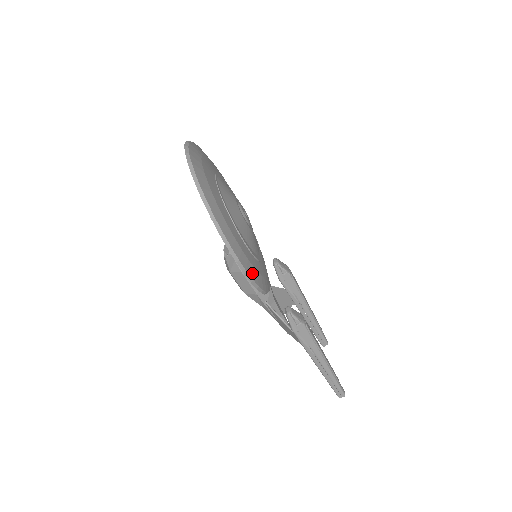
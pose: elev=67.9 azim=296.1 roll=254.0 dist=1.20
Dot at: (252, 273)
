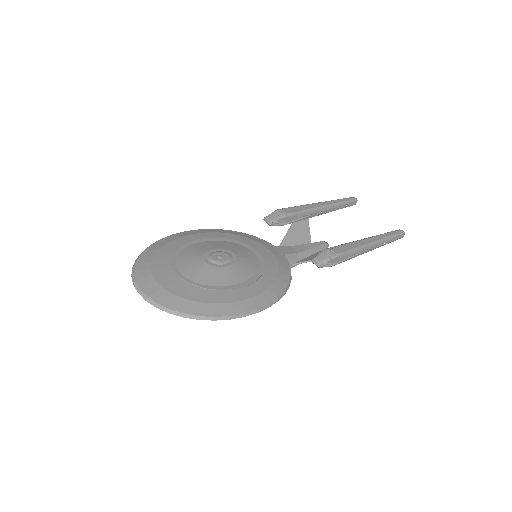
Dot at: (272, 295)
